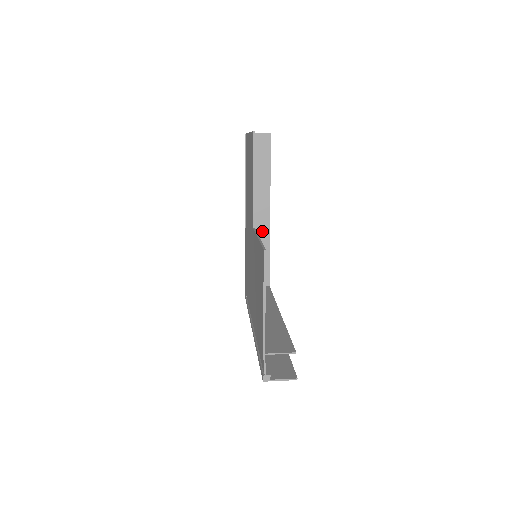
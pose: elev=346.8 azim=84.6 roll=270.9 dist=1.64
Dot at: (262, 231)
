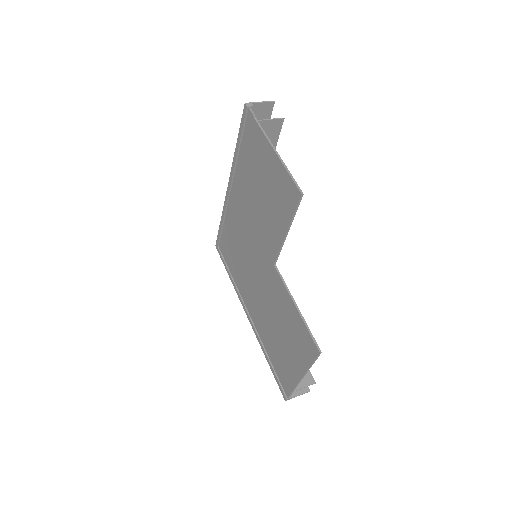
Dot at: occluded
